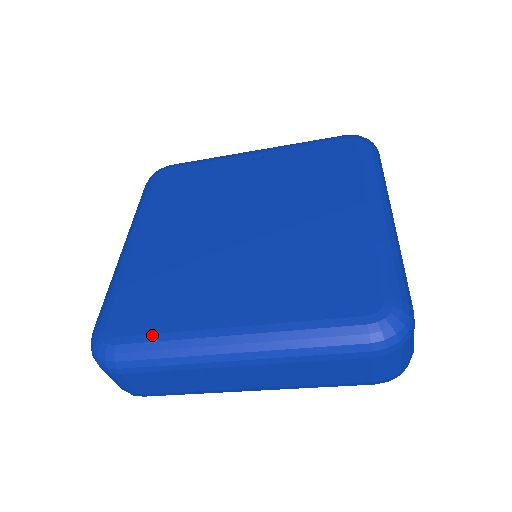
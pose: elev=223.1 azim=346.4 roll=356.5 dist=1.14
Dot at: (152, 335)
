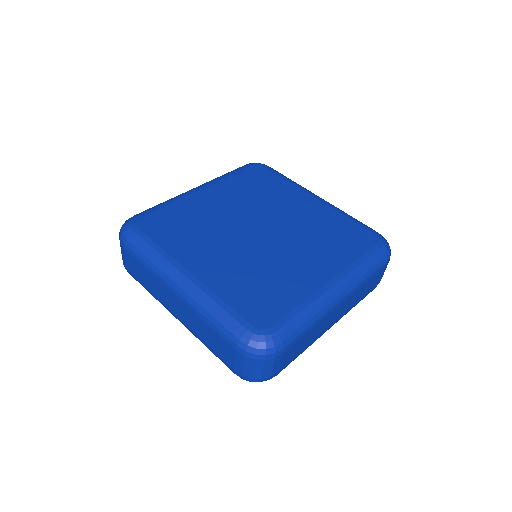
Dot at: (152, 241)
